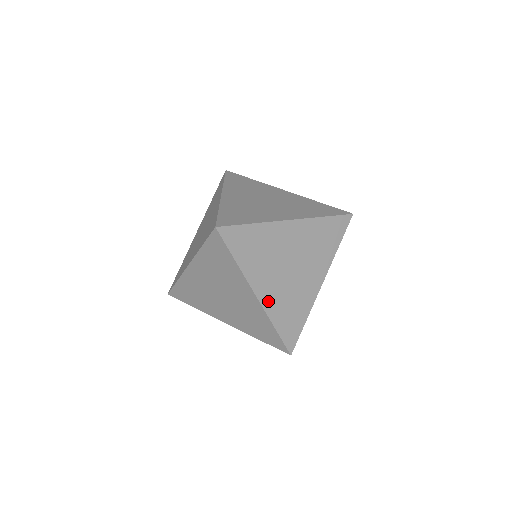
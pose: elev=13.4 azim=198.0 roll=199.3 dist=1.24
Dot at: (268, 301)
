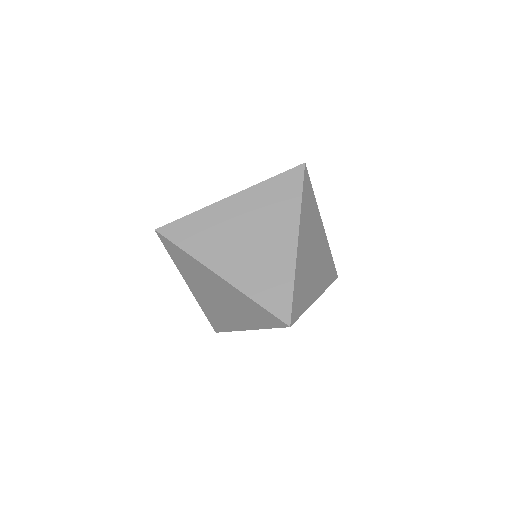
Dot at: (300, 256)
